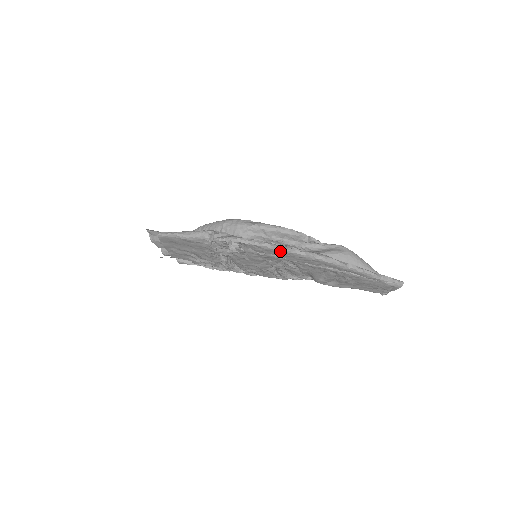
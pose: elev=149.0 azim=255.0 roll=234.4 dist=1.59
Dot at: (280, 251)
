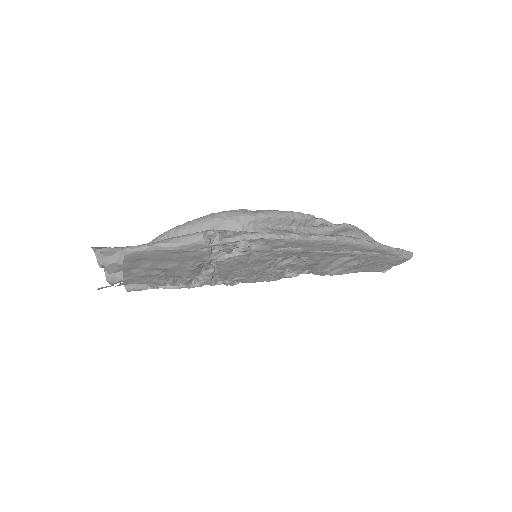
Dot at: (308, 241)
